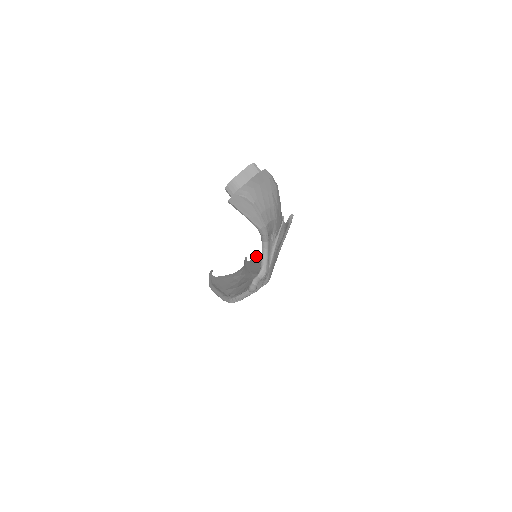
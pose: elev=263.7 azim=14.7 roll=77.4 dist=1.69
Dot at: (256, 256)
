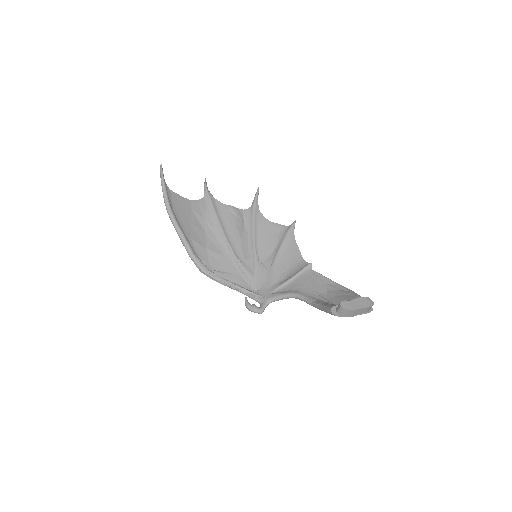
Dot at: (228, 206)
